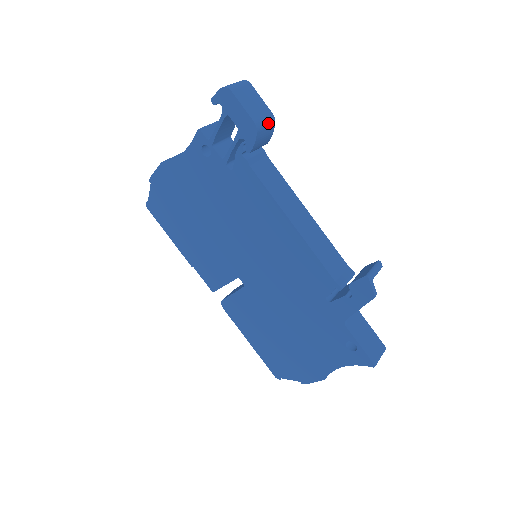
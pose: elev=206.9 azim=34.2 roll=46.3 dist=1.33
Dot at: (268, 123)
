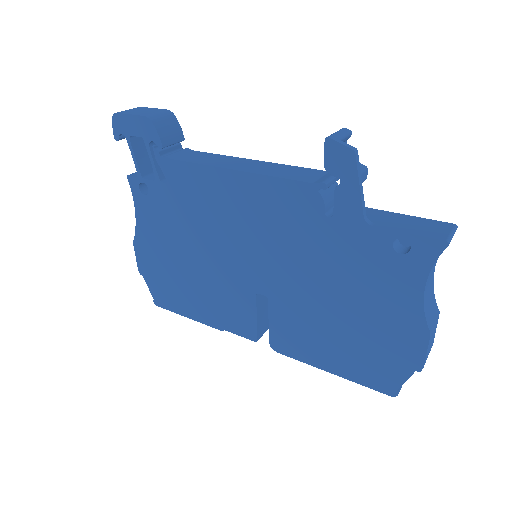
Dot at: (164, 115)
